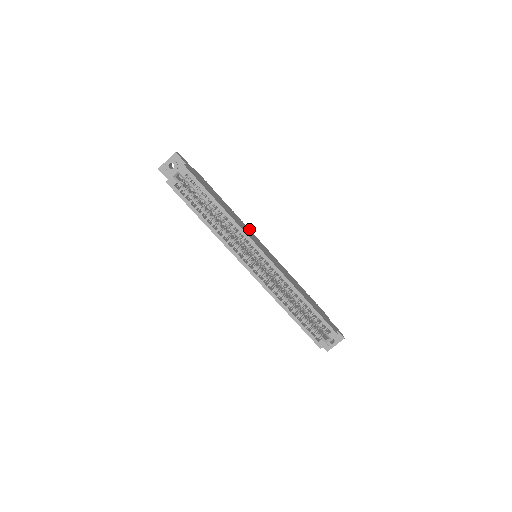
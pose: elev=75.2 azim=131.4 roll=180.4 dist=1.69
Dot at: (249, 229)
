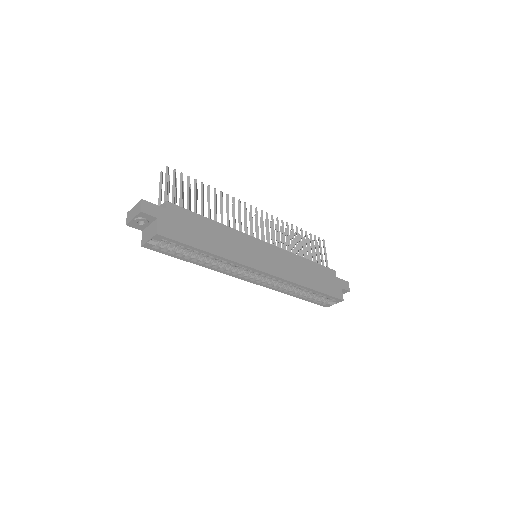
Dot at: (244, 233)
